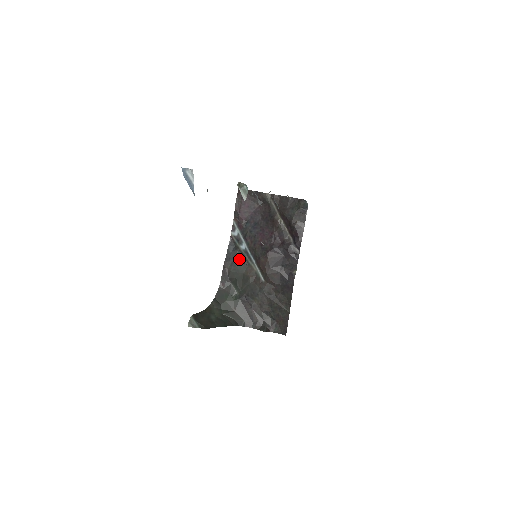
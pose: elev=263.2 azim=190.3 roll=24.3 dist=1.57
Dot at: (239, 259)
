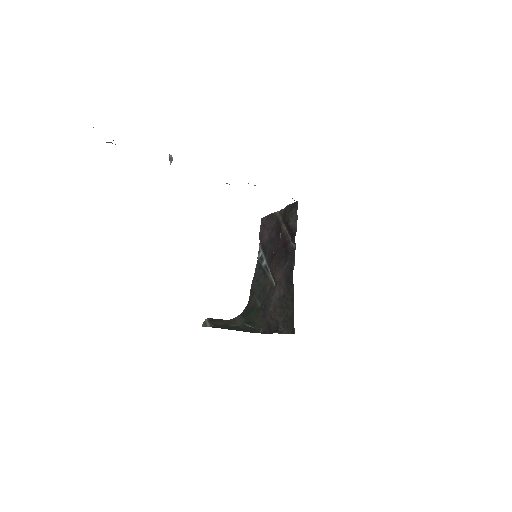
Dot at: (261, 275)
